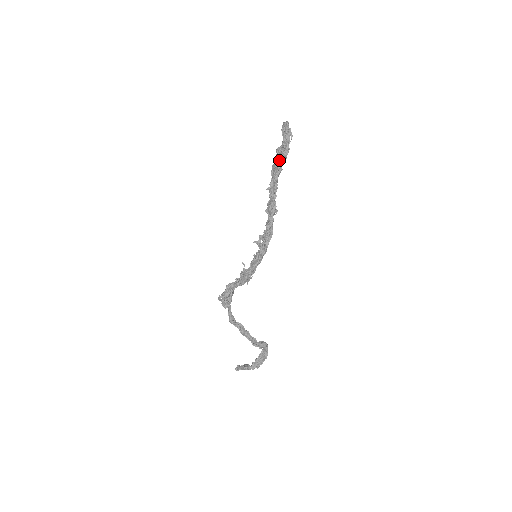
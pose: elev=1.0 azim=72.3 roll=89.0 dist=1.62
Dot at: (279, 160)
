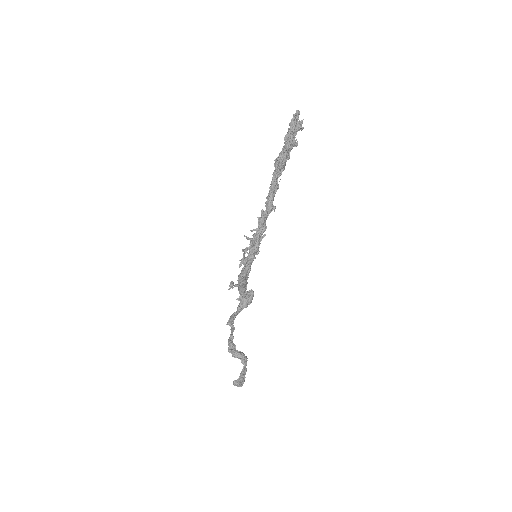
Dot at: (282, 151)
